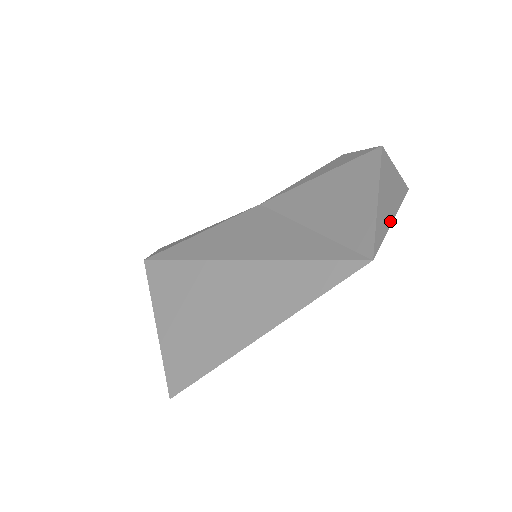
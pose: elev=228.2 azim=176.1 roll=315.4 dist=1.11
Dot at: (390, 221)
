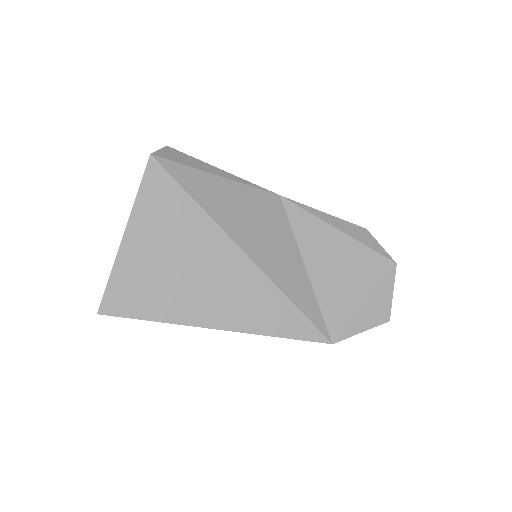
Dot at: (363, 329)
